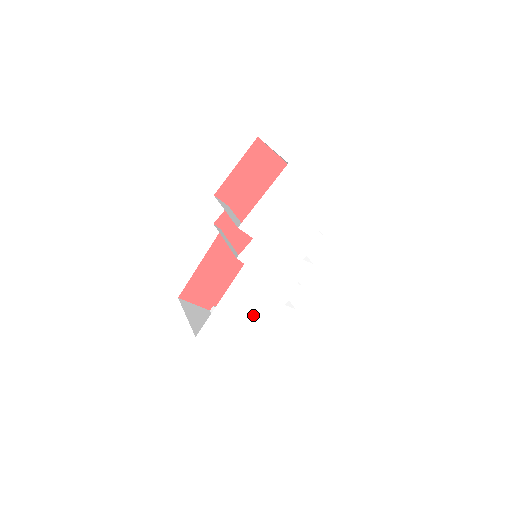
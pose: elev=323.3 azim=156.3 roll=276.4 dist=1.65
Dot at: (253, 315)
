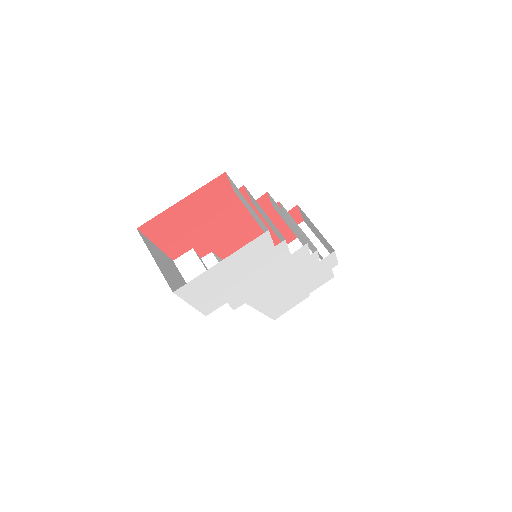
Dot at: (300, 285)
